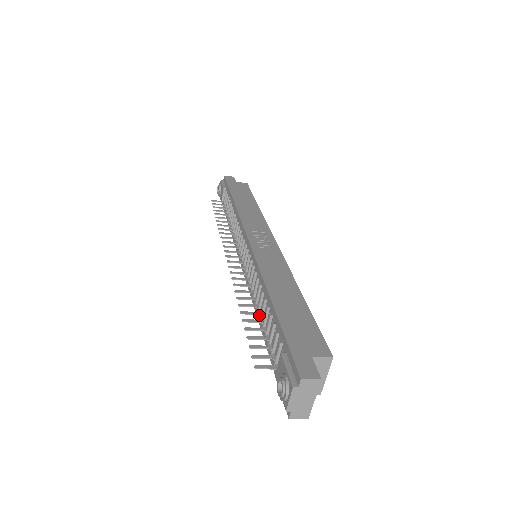
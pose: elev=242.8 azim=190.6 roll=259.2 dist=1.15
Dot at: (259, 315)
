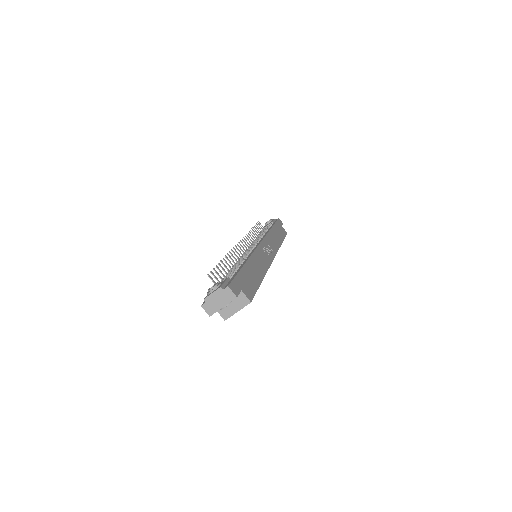
Dot at: (231, 269)
